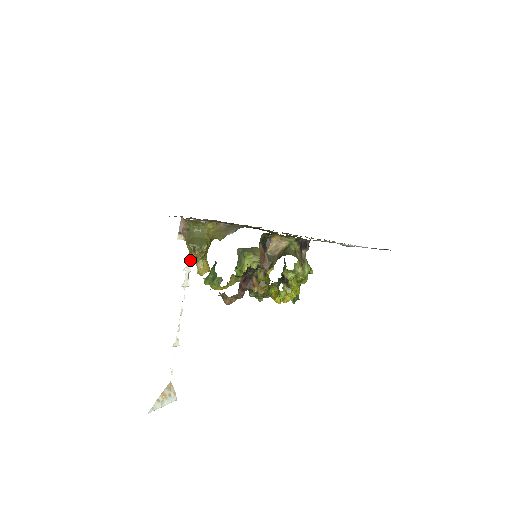
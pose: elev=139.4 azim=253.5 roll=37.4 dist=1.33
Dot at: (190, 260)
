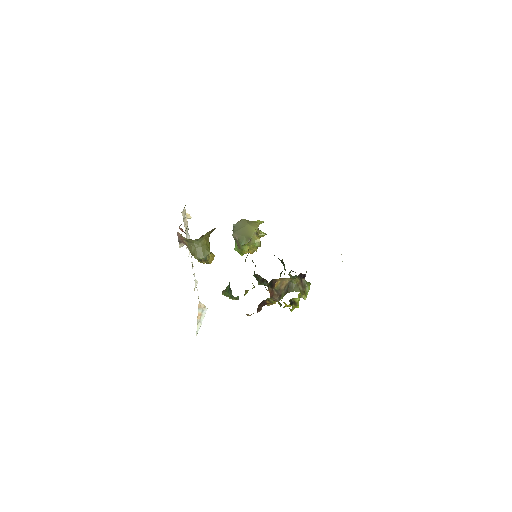
Dot at: (187, 234)
